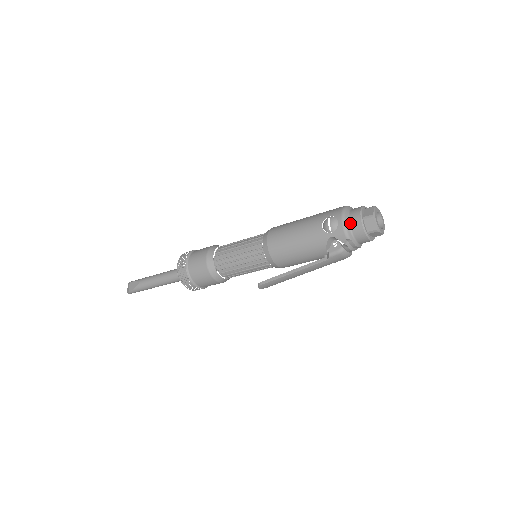
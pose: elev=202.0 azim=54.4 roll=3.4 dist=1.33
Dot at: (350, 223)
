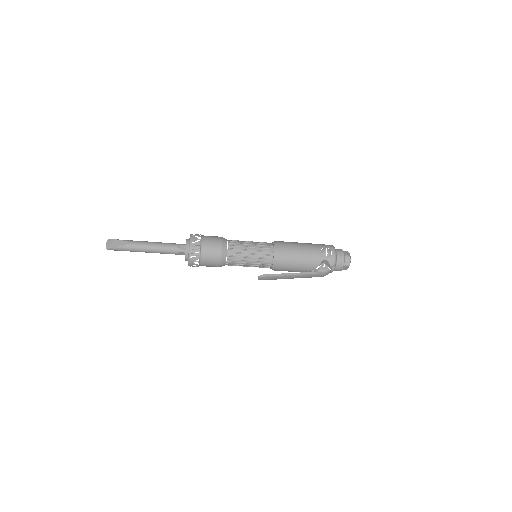
Dot at: (337, 256)
